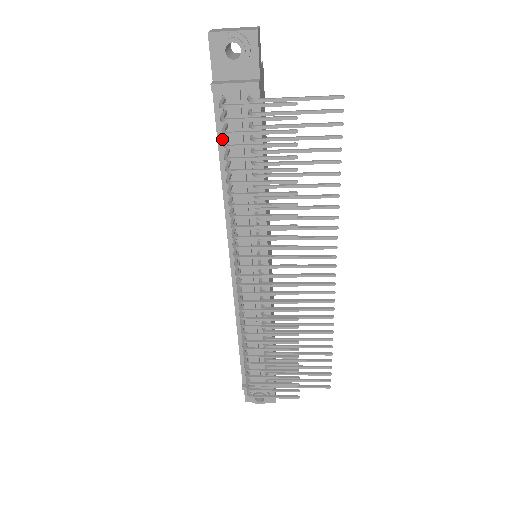
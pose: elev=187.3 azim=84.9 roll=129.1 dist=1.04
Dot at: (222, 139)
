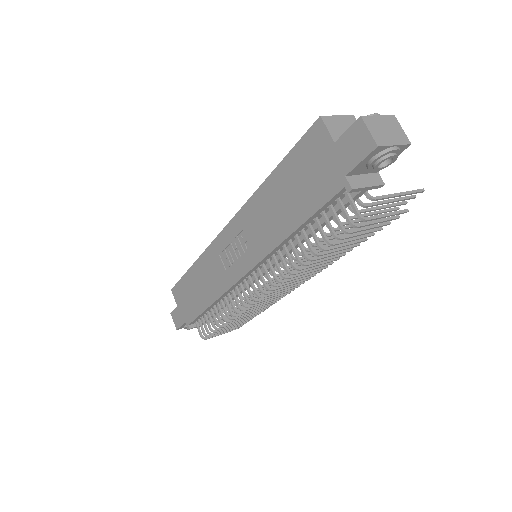
Dot at: (317, 213)
